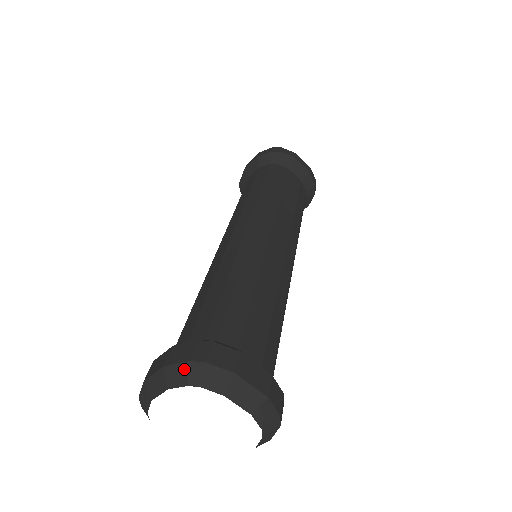
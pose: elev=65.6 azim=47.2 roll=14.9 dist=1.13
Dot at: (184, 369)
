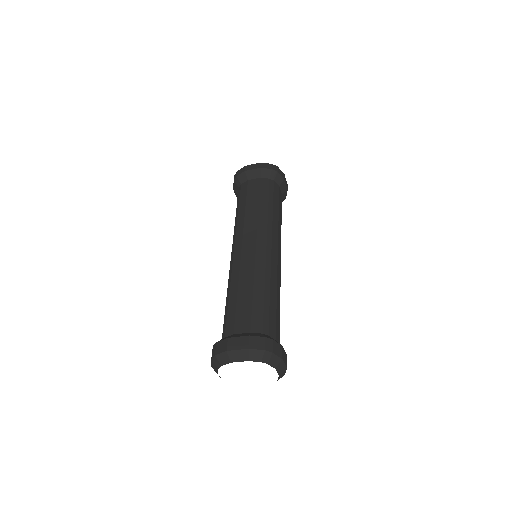
Dot at: (213, 363)
